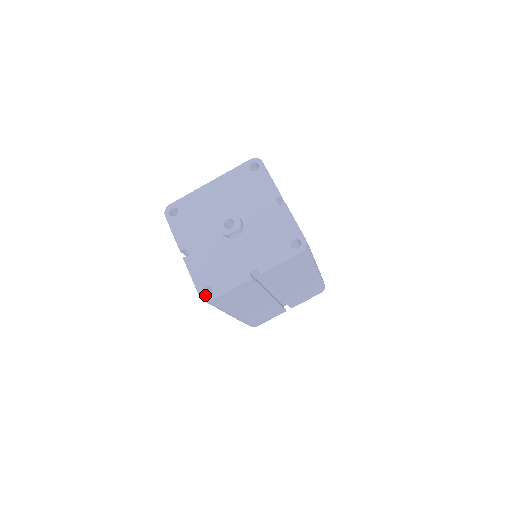
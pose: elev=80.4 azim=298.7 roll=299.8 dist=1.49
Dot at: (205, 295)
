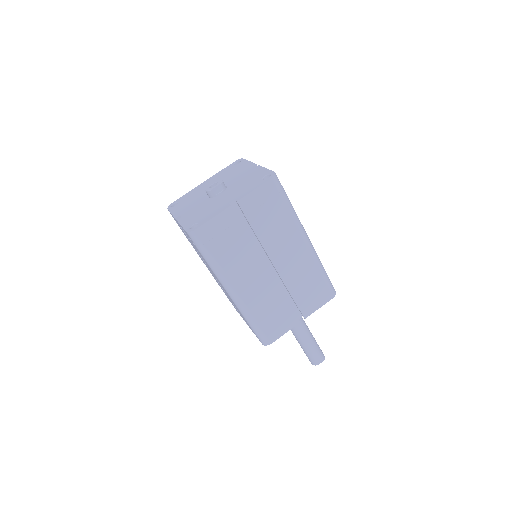
Dot at: (191, 229)
